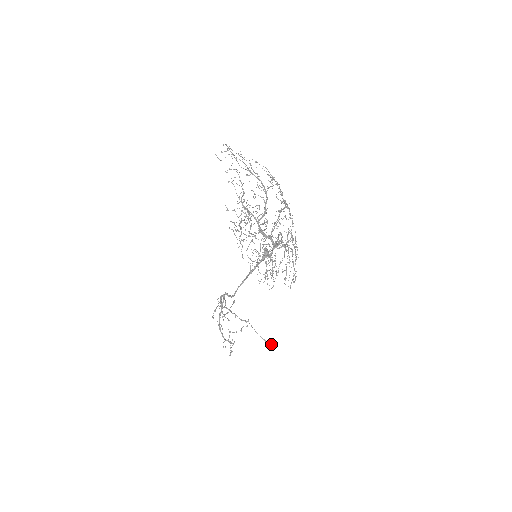
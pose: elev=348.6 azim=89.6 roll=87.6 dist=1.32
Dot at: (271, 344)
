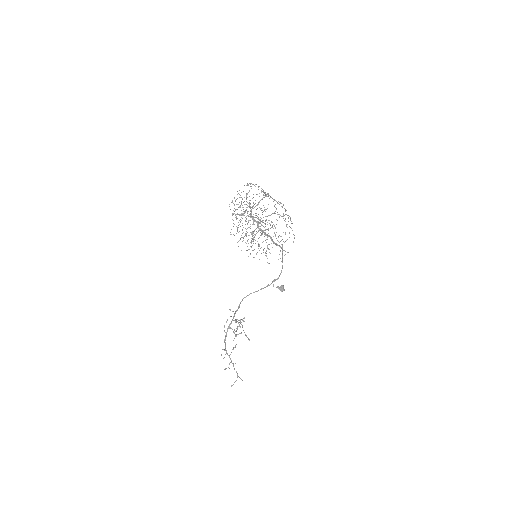
Dot at: (249, 339)
